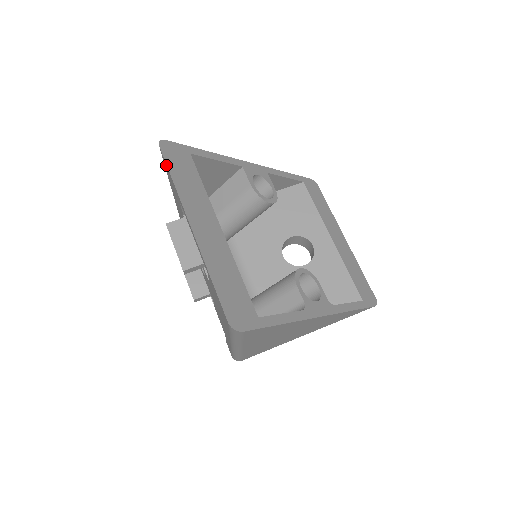
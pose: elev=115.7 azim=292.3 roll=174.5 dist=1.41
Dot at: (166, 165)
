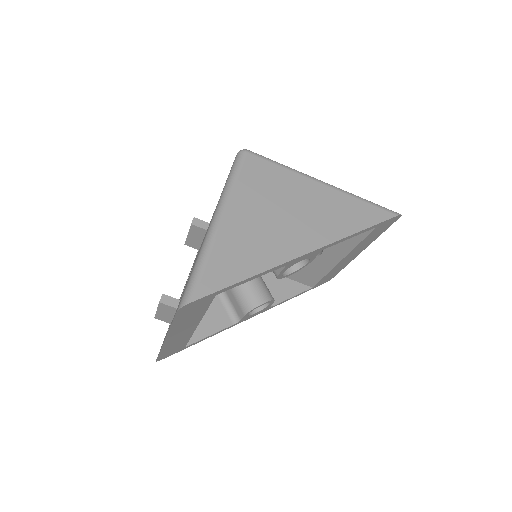
Dot at: occluded
